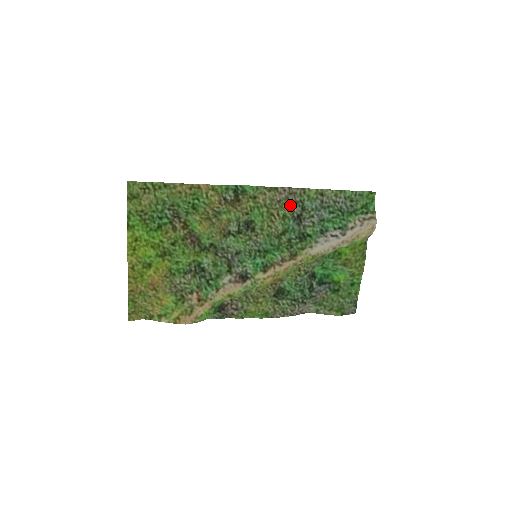
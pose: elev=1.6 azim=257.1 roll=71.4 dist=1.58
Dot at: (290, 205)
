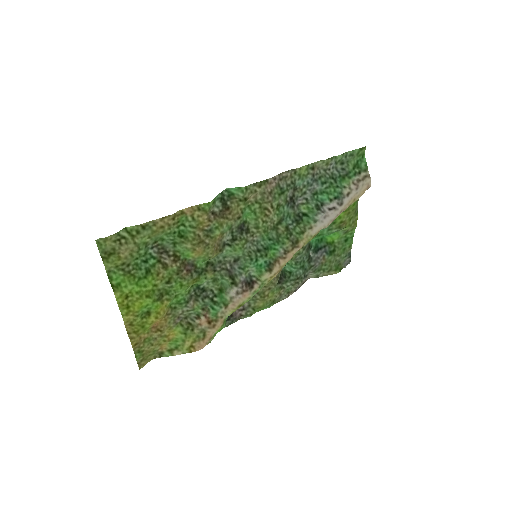
Dot at: (282, 192)
